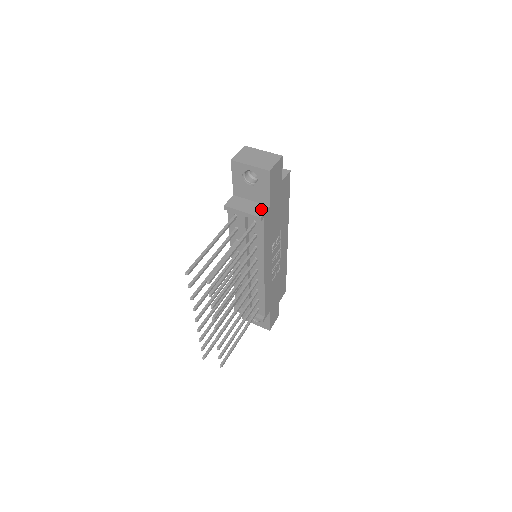
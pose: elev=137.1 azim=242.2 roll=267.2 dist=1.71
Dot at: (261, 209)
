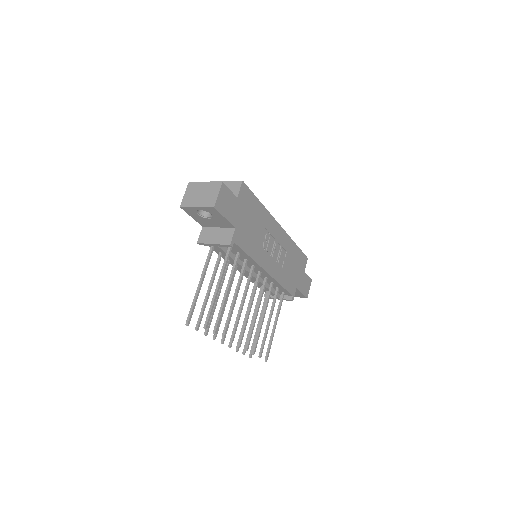
Dot at: (228, 235)
